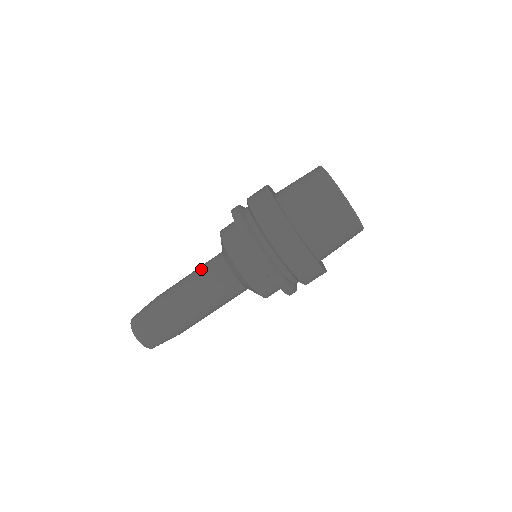
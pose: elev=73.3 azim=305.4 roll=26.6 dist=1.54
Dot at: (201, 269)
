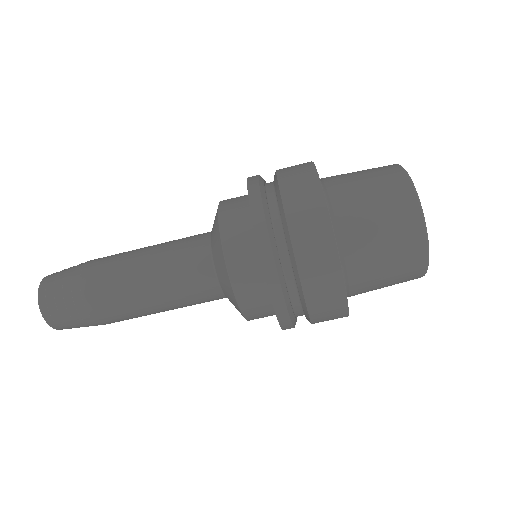
Dot at: occluded
